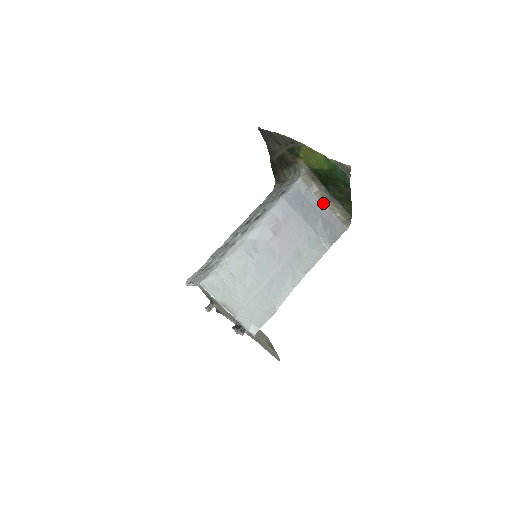
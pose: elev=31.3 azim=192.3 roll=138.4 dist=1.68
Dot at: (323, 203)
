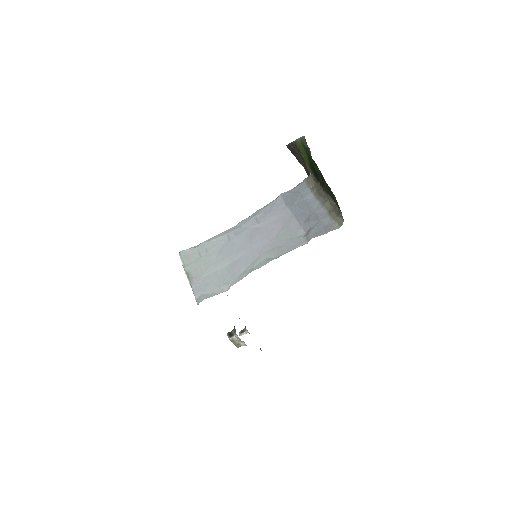
Dot at: (320, 201)
